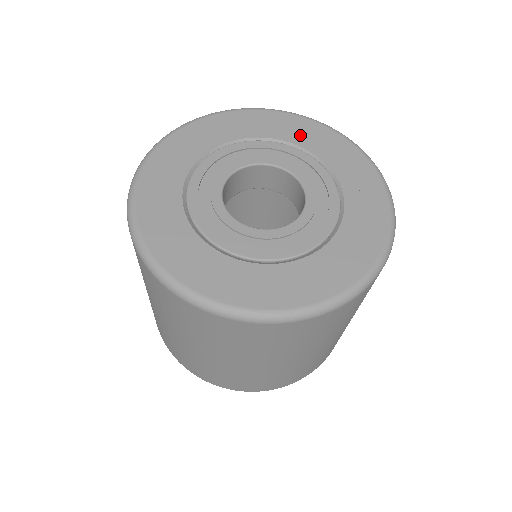
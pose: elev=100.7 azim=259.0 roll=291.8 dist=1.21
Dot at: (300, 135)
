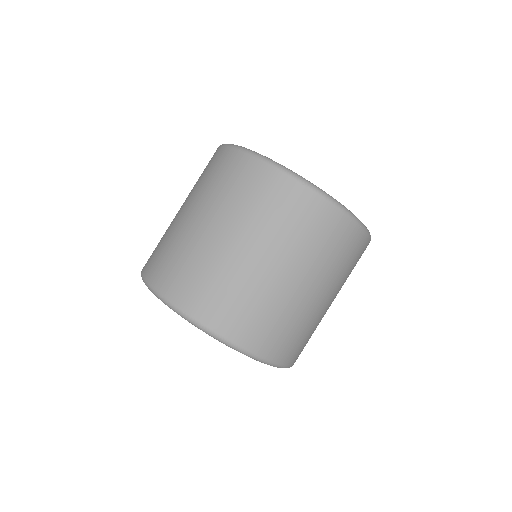
Dot at: occluded
